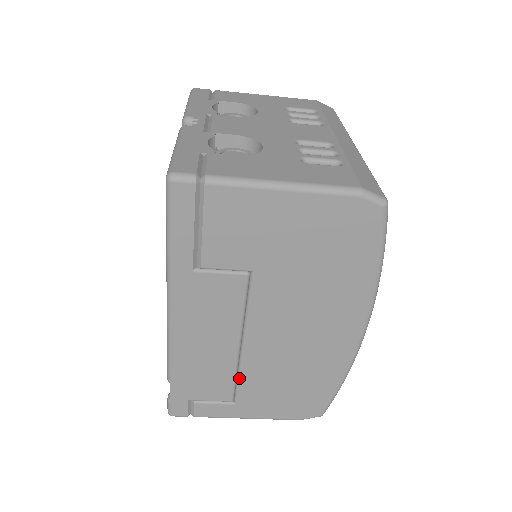
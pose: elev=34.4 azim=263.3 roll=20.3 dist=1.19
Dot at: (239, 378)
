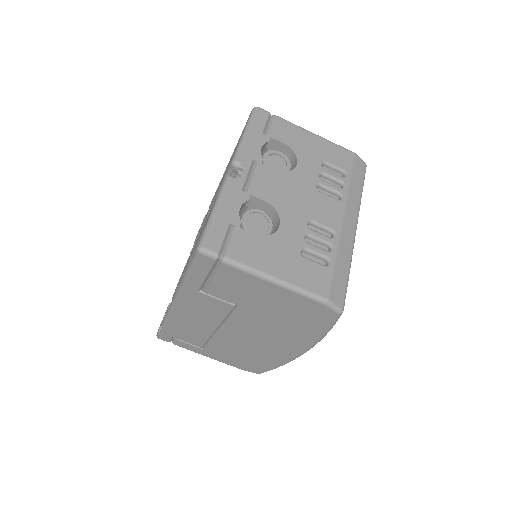
Dot at: (210, 341)
